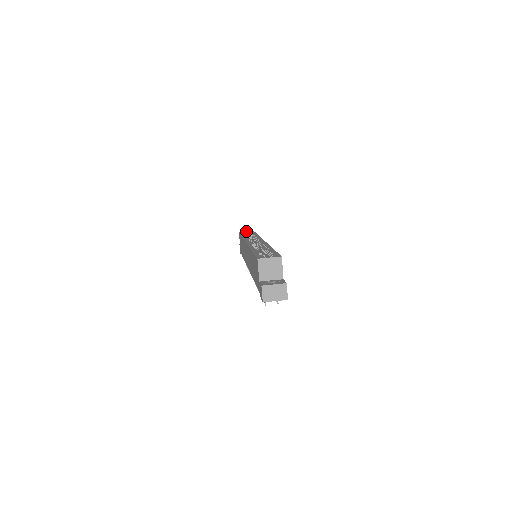
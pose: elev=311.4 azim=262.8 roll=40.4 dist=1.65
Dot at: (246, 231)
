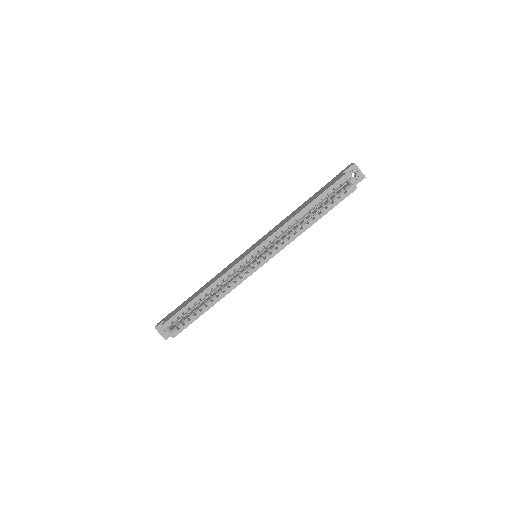
Dot at: (350, 182)
